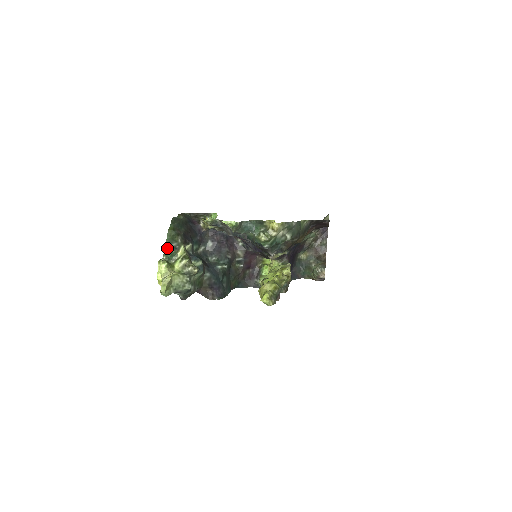
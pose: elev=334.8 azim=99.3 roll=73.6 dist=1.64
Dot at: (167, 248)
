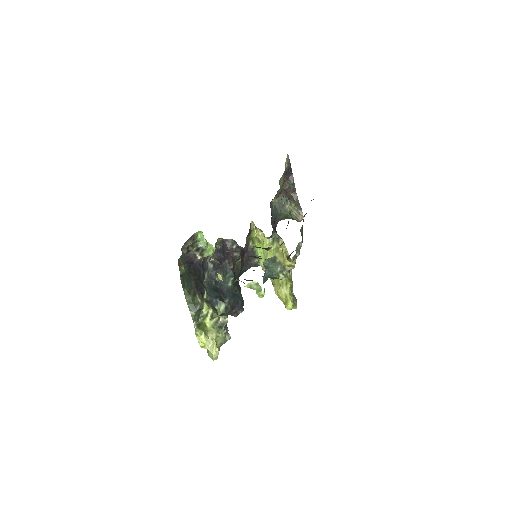
Dot at: (193, 314)
